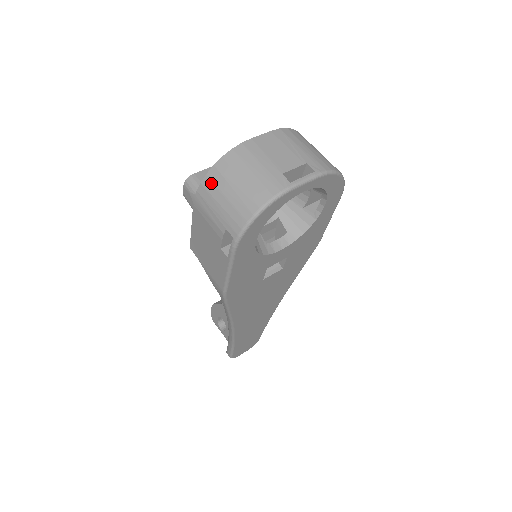
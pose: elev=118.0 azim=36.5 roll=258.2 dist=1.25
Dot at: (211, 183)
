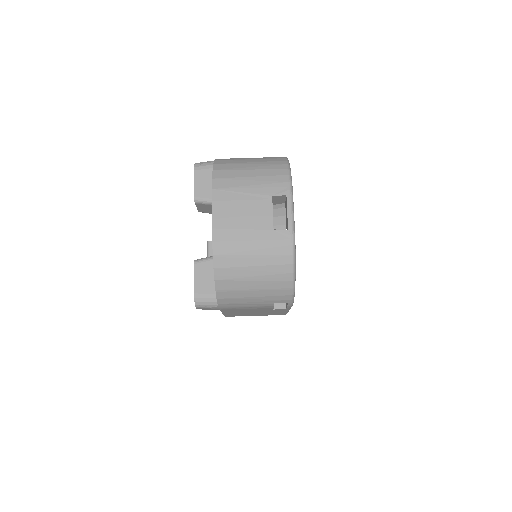
Dot at: (228, 292)
